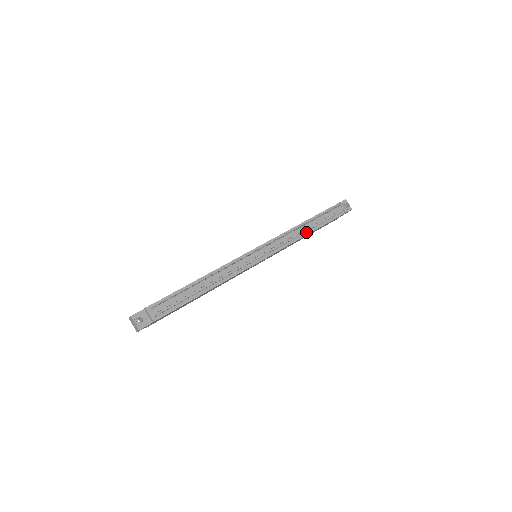
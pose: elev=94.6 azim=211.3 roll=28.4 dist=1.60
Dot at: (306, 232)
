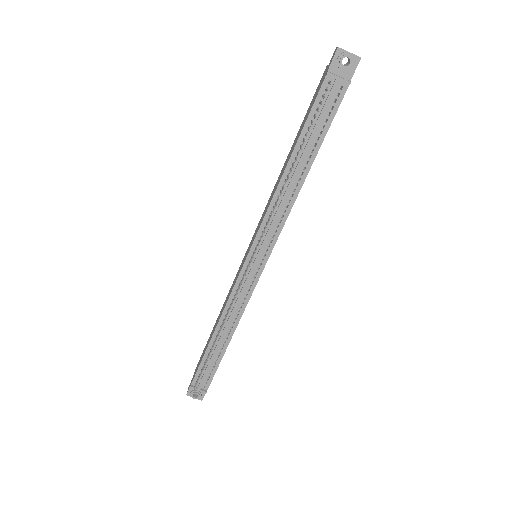
Dot at: (299, 182)
